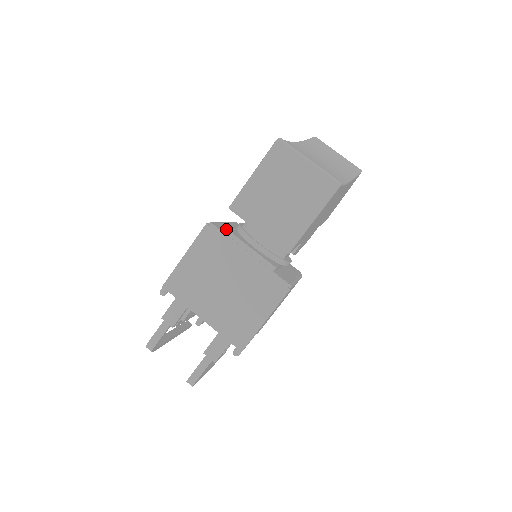
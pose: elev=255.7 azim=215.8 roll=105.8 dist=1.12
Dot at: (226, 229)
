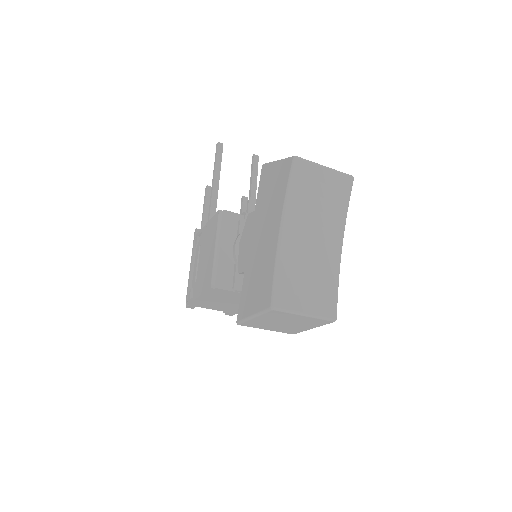
Dot at: (226, 271)
